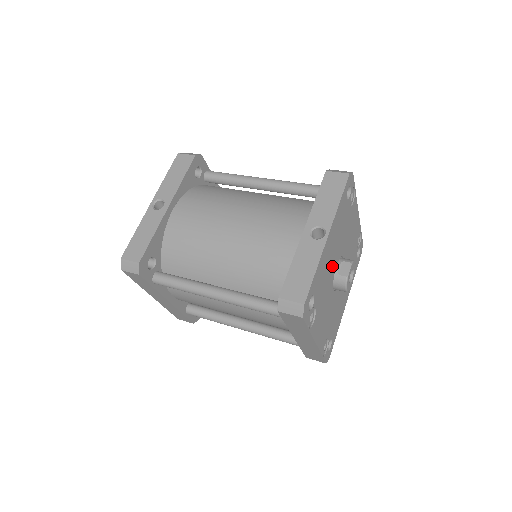
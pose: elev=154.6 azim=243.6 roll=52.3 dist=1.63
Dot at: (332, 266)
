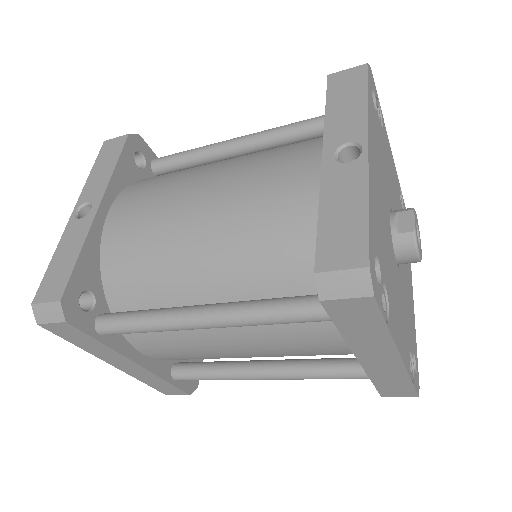
Dot at: (385, 217)
